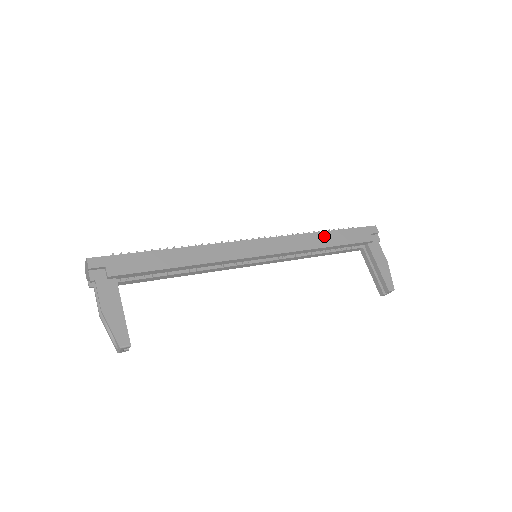
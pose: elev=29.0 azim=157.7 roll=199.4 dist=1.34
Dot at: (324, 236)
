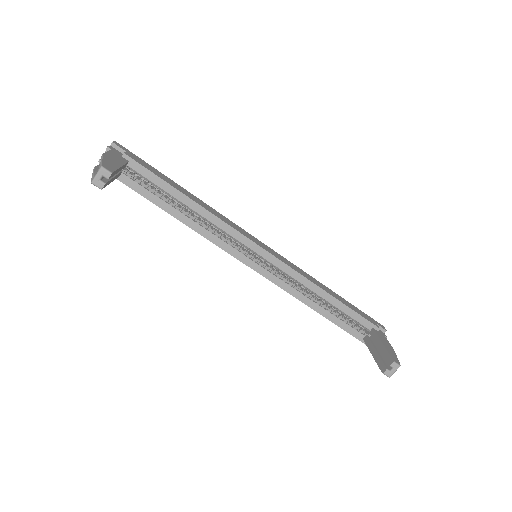
Dot at: (328, 289)
